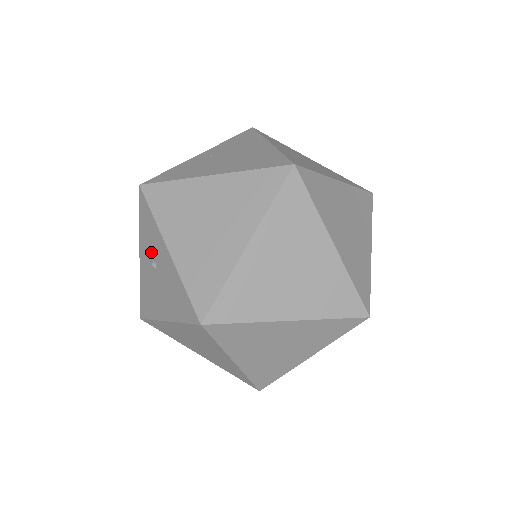
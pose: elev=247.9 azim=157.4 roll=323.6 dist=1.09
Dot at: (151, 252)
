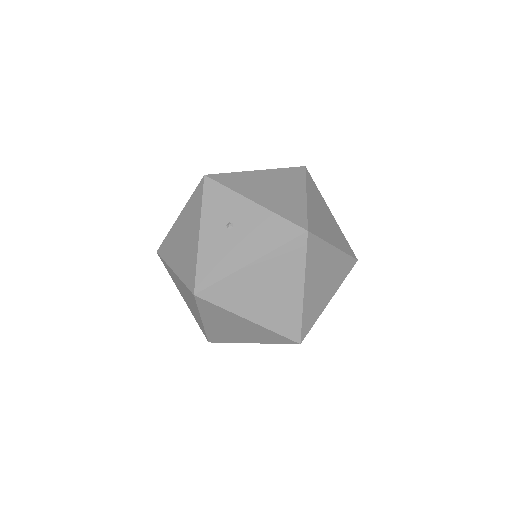
Dot at: (224, 217)
